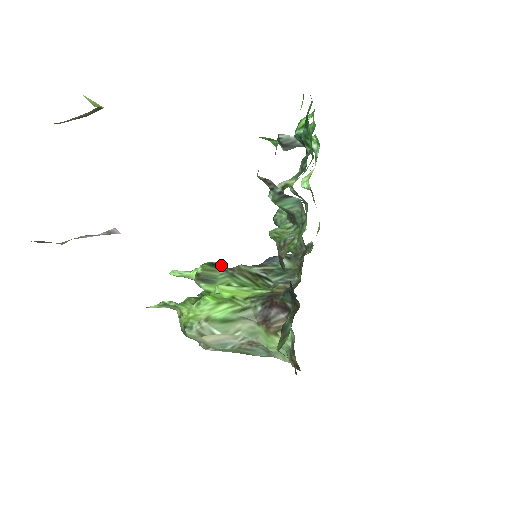
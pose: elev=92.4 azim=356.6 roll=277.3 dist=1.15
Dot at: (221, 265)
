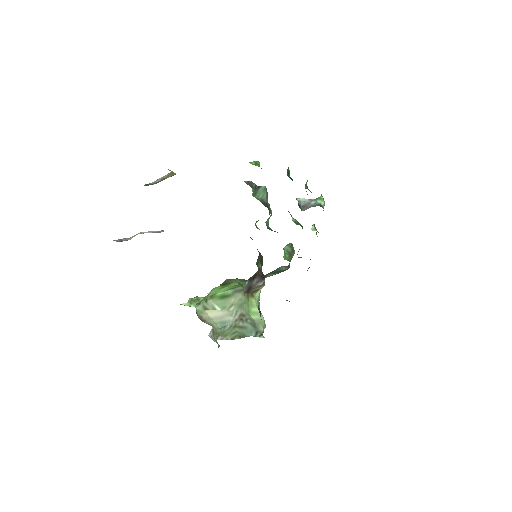
Dot at: occluded
